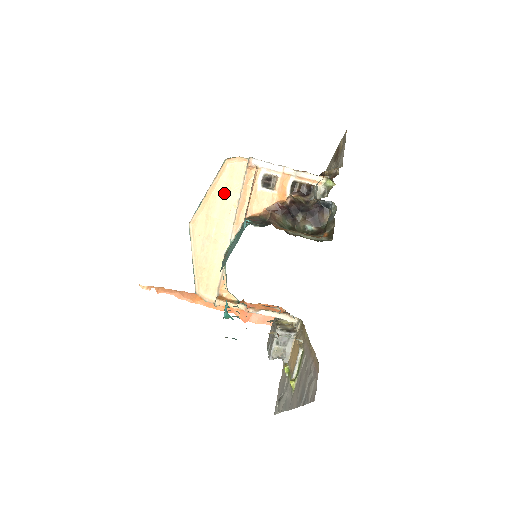
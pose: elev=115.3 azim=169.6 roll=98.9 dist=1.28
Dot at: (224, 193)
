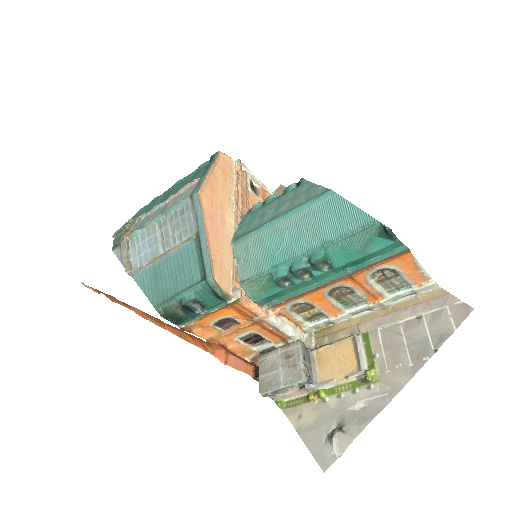
Dot at: (222, 180)
